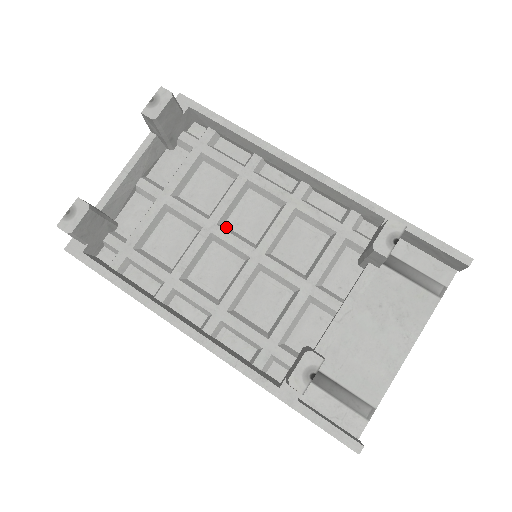
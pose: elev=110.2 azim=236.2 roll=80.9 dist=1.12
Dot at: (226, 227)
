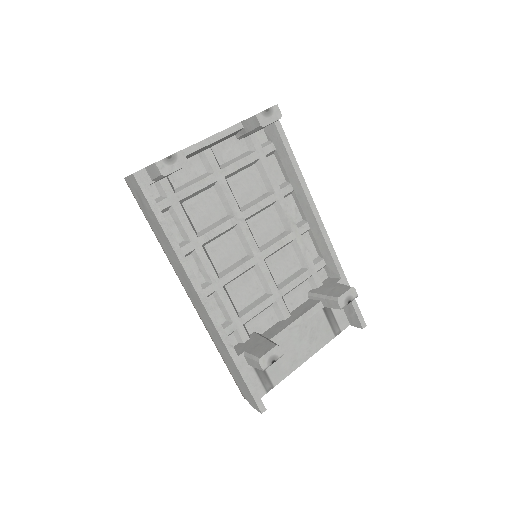
Dot at: (247, 224)
